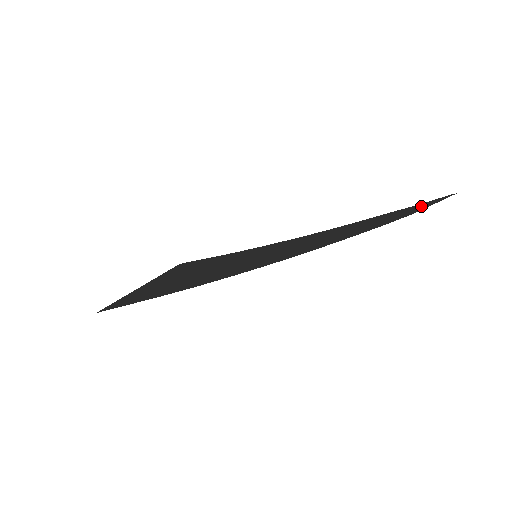
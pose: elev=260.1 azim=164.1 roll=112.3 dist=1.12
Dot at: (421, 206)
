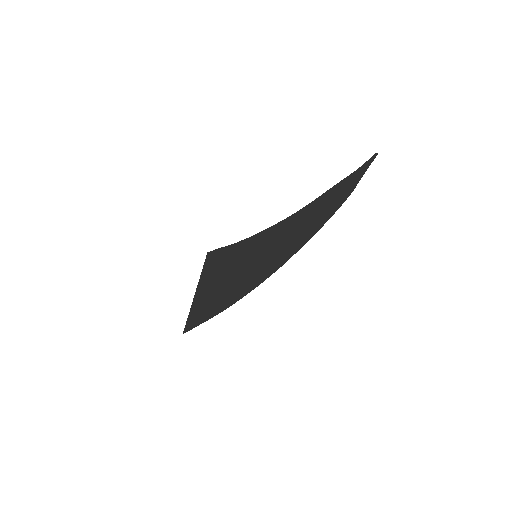
Dot at: (353, 180)
